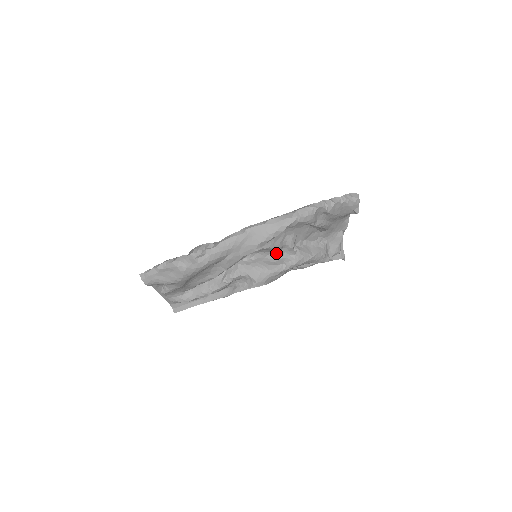
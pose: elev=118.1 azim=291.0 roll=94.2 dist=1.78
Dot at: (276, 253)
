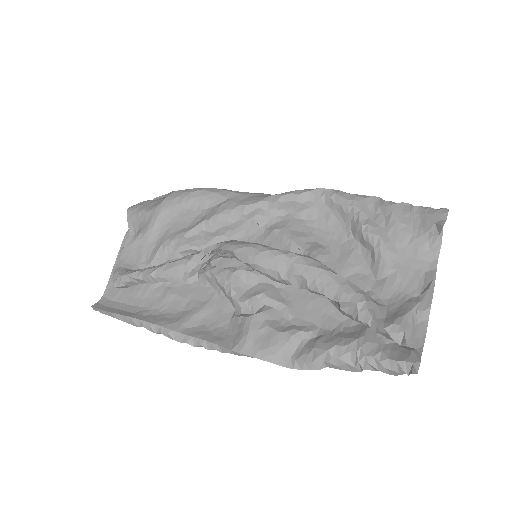
Dot at: occluded
